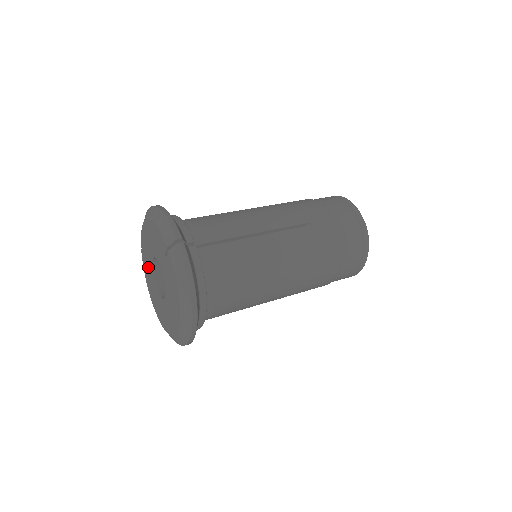
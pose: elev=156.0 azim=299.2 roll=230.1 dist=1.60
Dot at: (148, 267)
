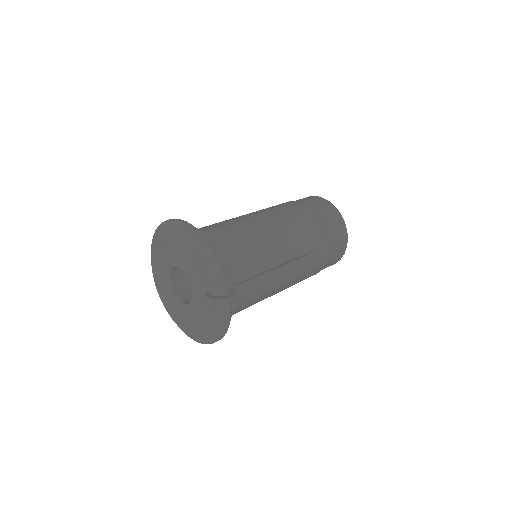
Dot at: (164, 259)
